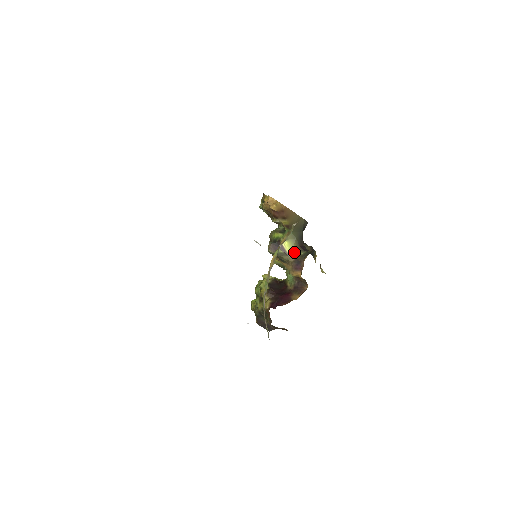
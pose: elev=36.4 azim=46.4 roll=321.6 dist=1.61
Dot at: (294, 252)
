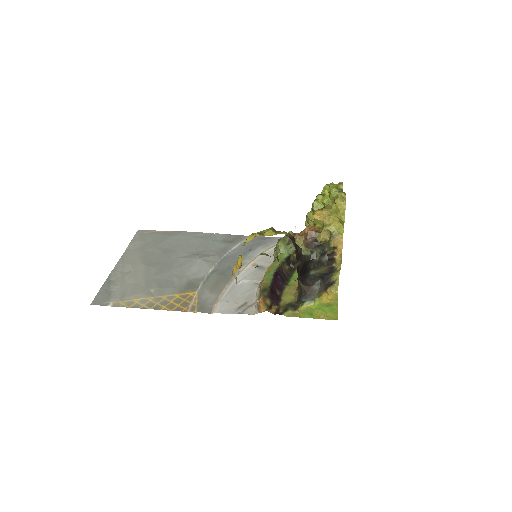
Dot at: occluded
